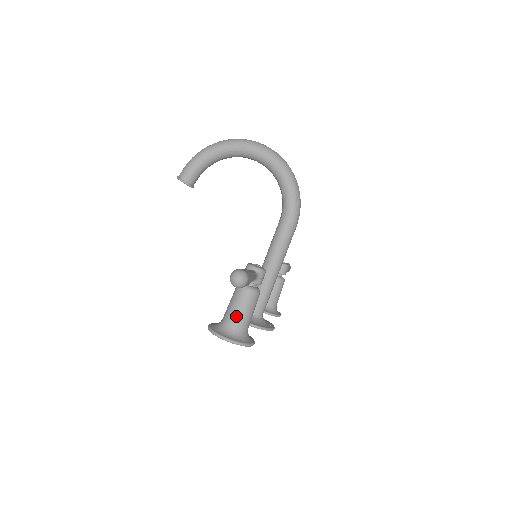
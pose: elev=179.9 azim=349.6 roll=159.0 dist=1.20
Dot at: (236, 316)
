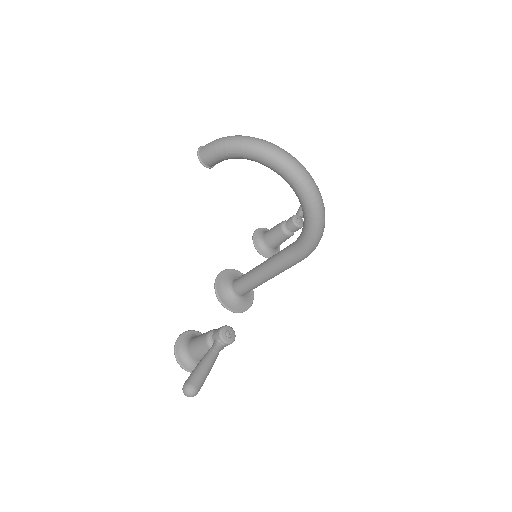
Dot at: (197, 356)
